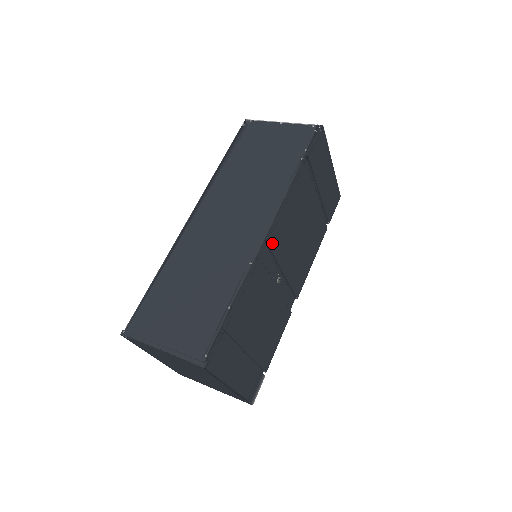
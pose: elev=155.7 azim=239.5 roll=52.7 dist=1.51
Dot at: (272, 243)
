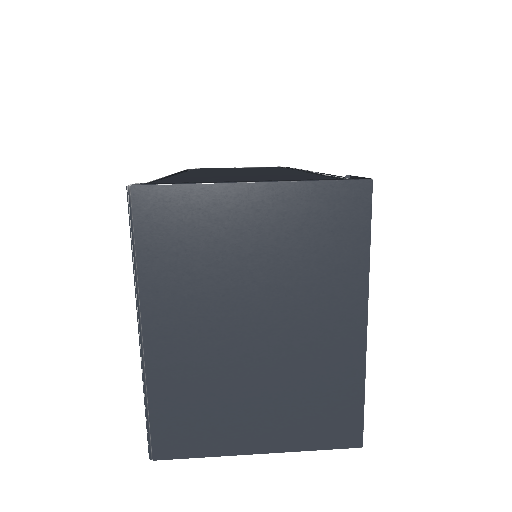
Dot at: occluded
